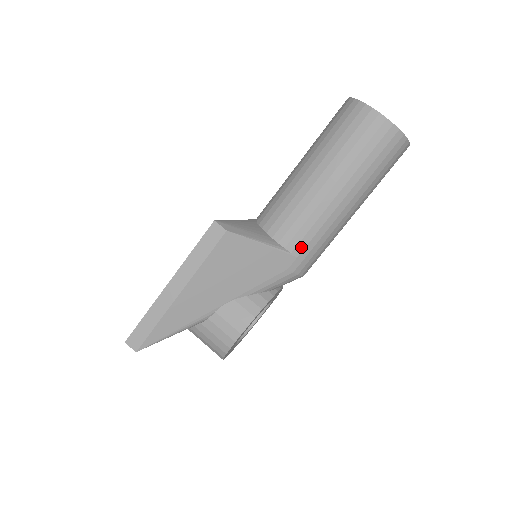
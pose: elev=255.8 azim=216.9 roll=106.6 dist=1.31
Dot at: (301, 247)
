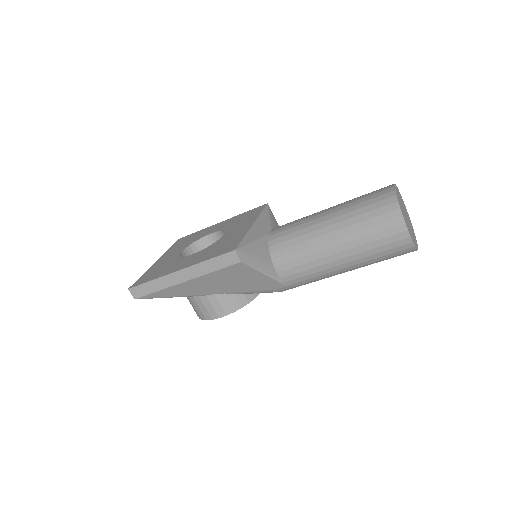
Dot at: (293, 282)
